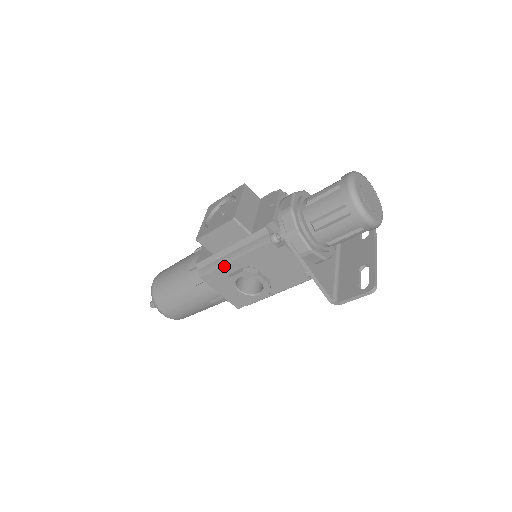
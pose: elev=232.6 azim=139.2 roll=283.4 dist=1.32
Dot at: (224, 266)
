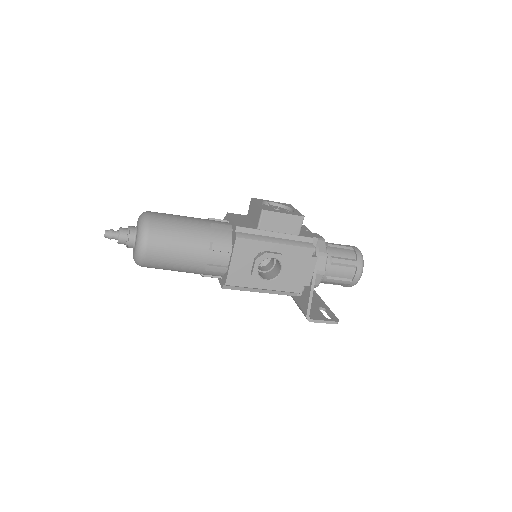
Dot at: (265, 242)
